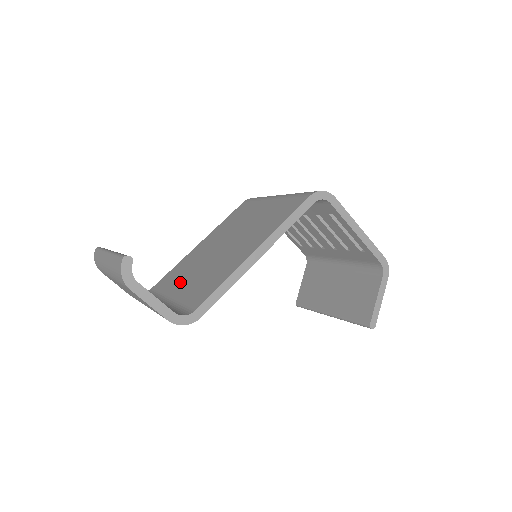
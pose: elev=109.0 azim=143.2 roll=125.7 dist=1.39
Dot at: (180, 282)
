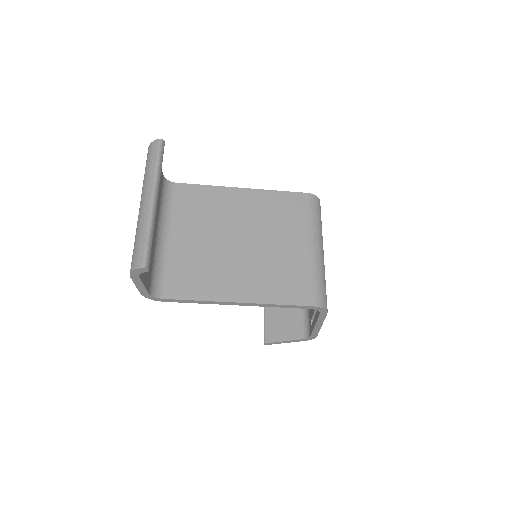
Dot at: (190, 227)
